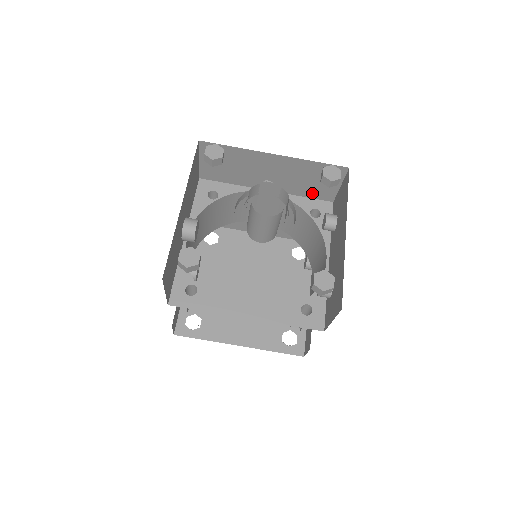
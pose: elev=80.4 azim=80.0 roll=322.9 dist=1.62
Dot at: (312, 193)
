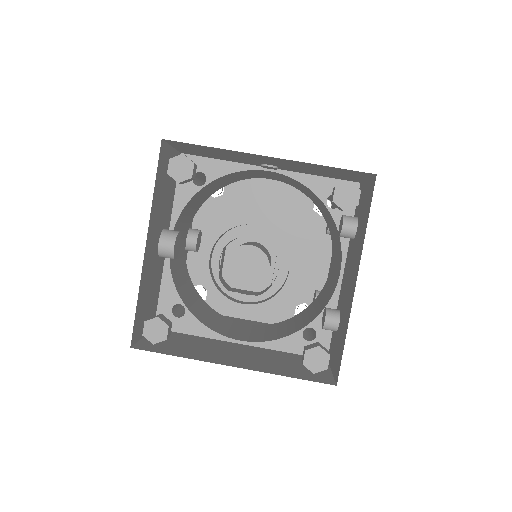
Dot at: (330, 176)
